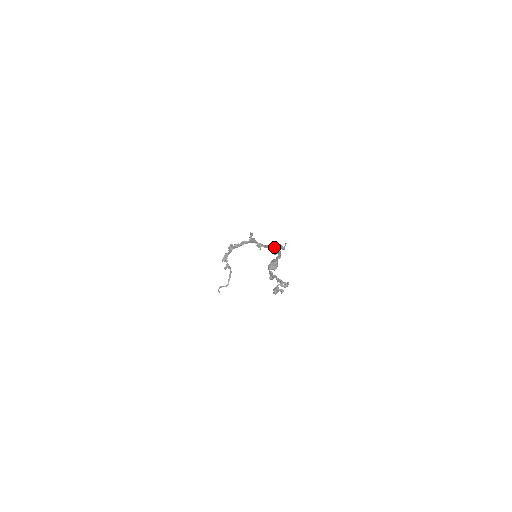
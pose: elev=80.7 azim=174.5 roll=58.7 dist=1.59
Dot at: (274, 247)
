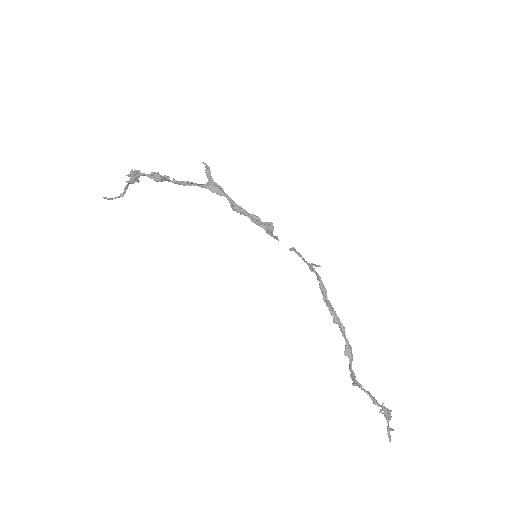
Dot at: (273, 230)
